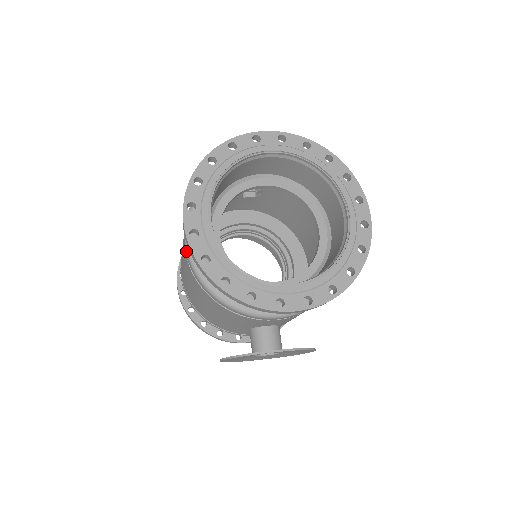
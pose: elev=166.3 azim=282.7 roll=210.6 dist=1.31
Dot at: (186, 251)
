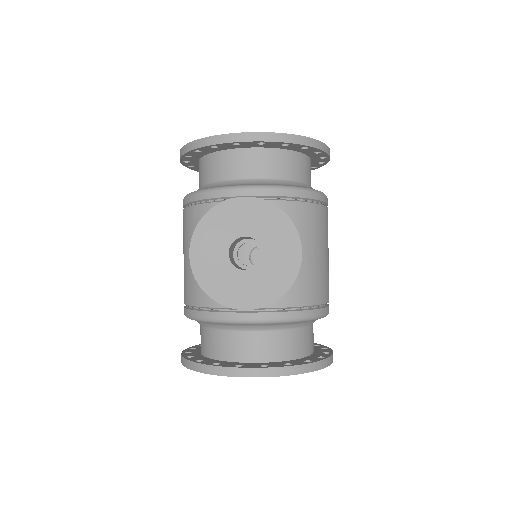
Dot at: occluded
